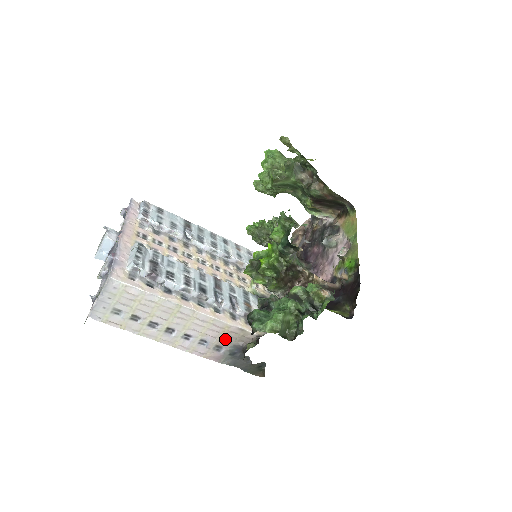
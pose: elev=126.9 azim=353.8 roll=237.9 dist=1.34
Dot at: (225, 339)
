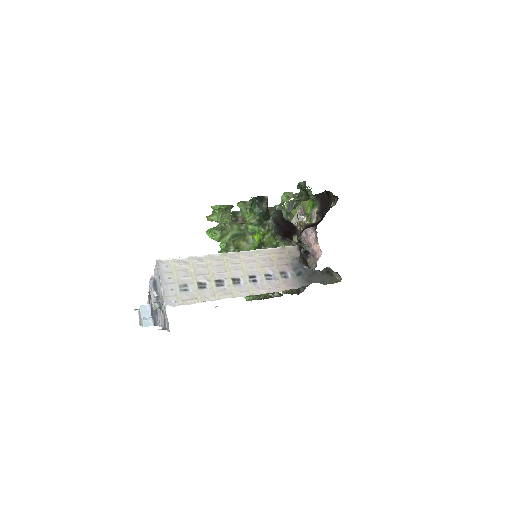
Dot at: (280, 263)
